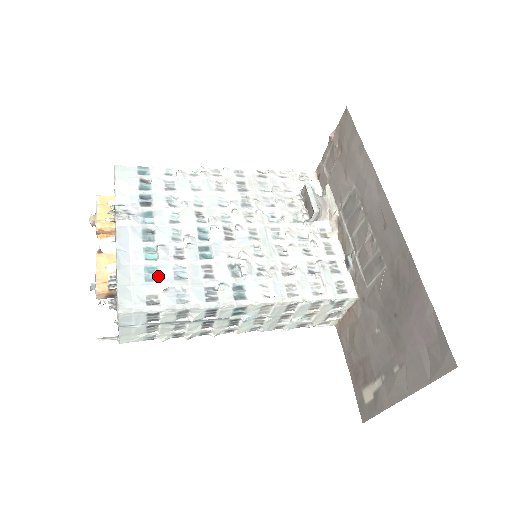
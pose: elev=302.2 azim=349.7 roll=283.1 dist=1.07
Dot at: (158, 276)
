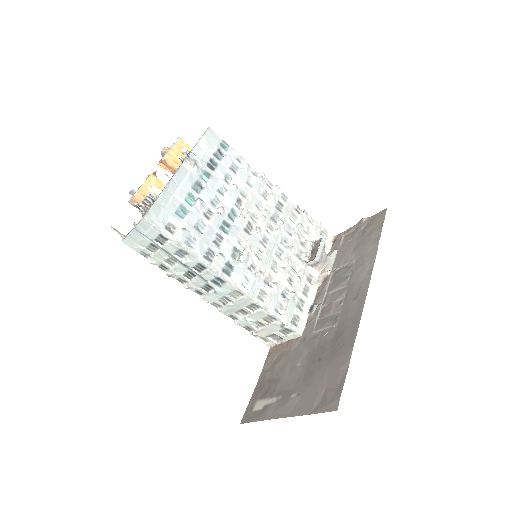
Dot at: (185, 216)
